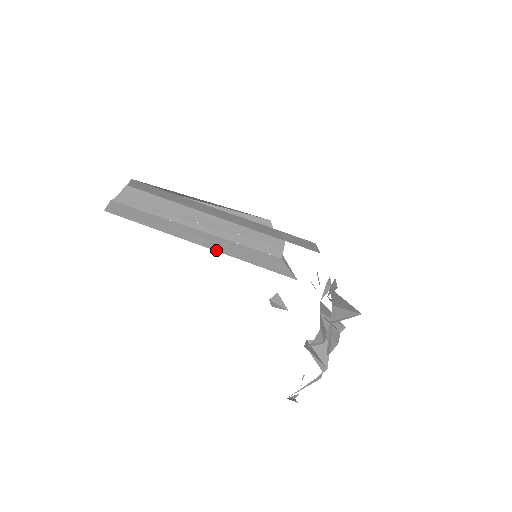
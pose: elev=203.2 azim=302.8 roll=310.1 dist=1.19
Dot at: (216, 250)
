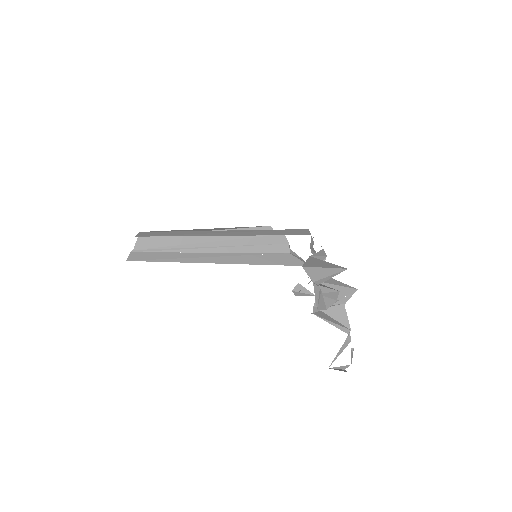
Dot at: (225, 263)
